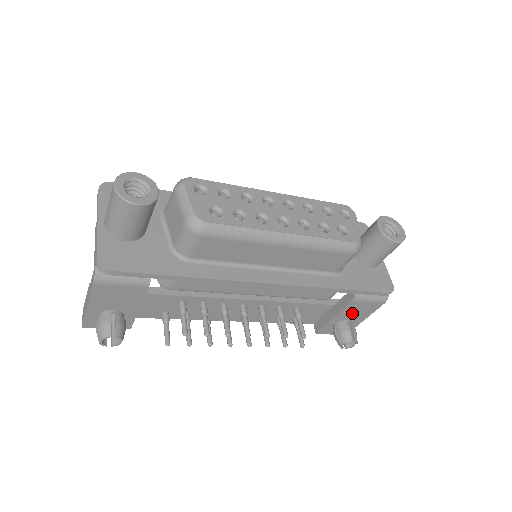
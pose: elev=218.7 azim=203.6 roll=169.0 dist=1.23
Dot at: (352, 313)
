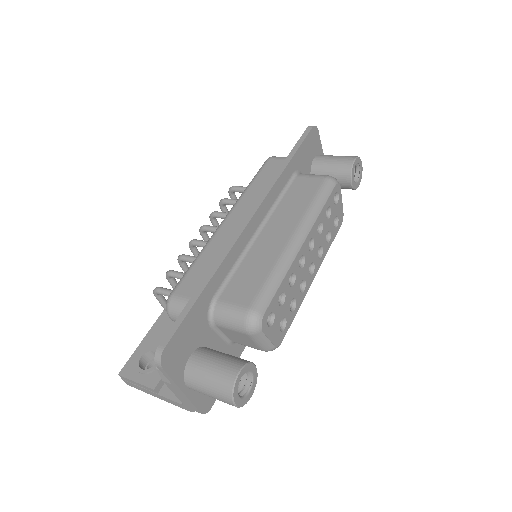
Dot at: occluded
